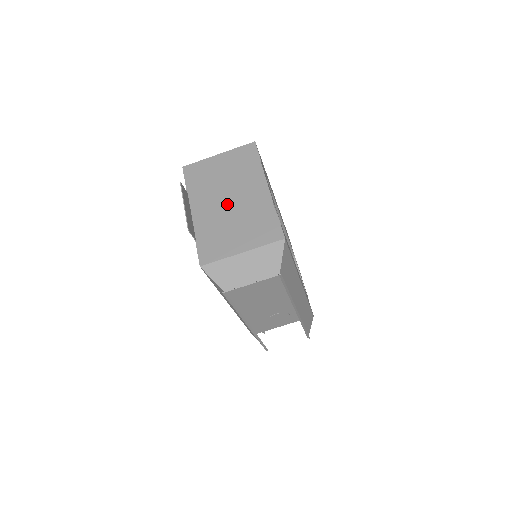
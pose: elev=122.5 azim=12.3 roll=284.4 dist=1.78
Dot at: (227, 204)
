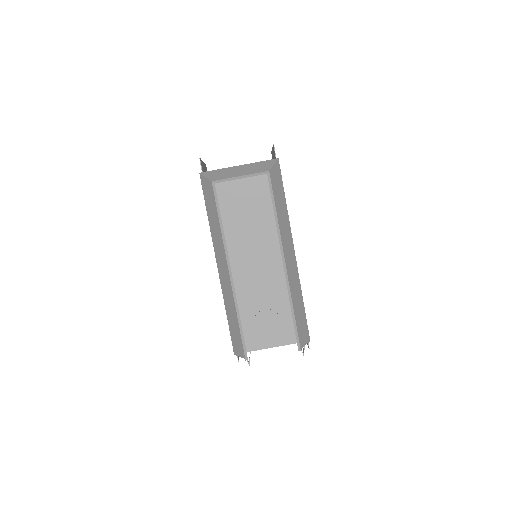
Dot at: occluded
